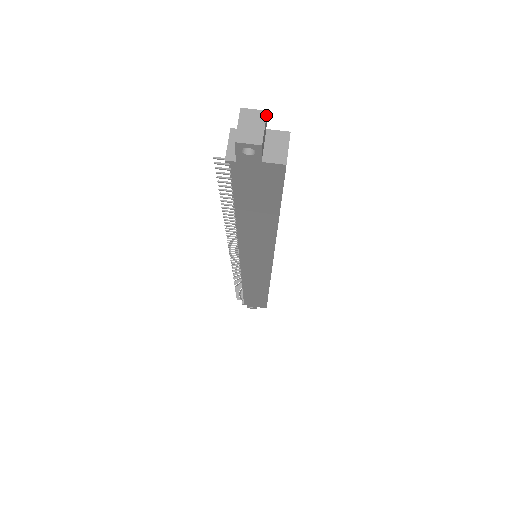
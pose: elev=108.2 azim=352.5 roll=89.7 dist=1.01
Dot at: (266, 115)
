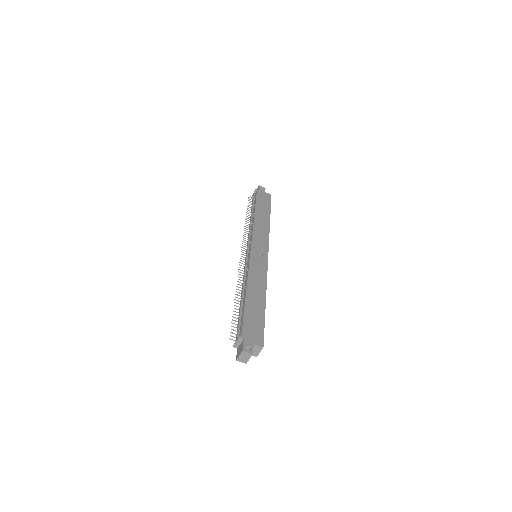
Dot at: occluded
